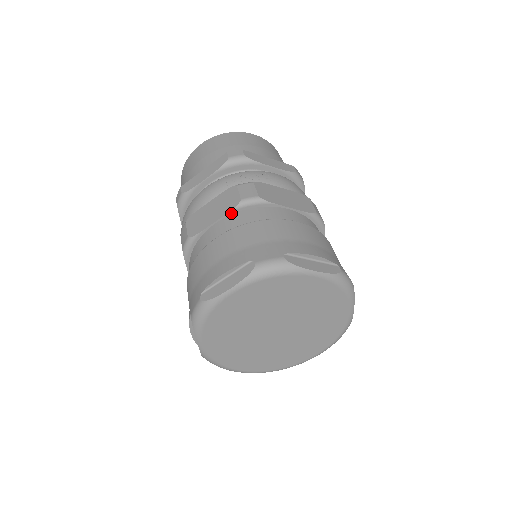
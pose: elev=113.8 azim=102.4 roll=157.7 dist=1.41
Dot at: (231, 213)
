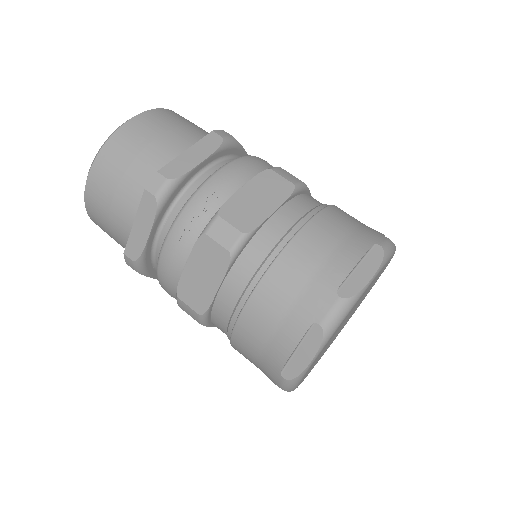
Dot at: (229, 270)
